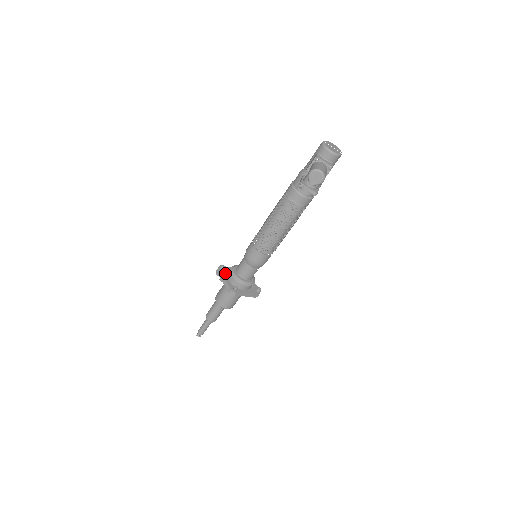
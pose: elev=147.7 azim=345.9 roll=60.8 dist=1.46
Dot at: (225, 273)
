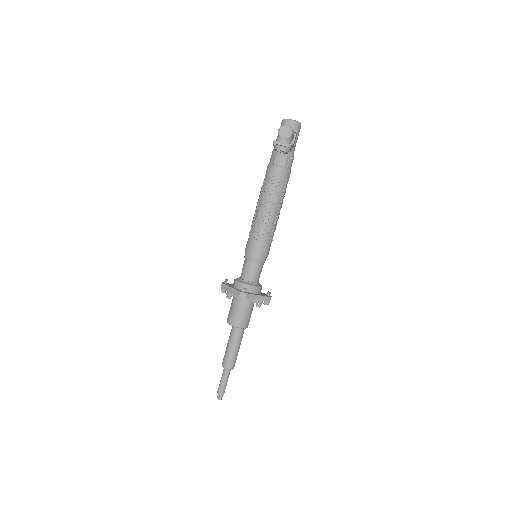
Dot at: (230, 285)
